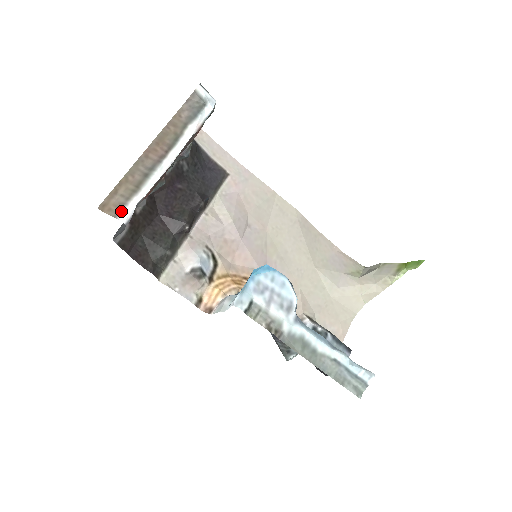
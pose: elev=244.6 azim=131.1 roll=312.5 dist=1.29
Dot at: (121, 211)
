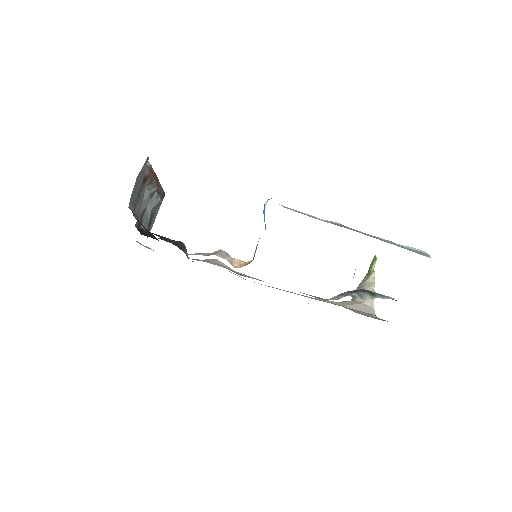
Dot at: occluded
